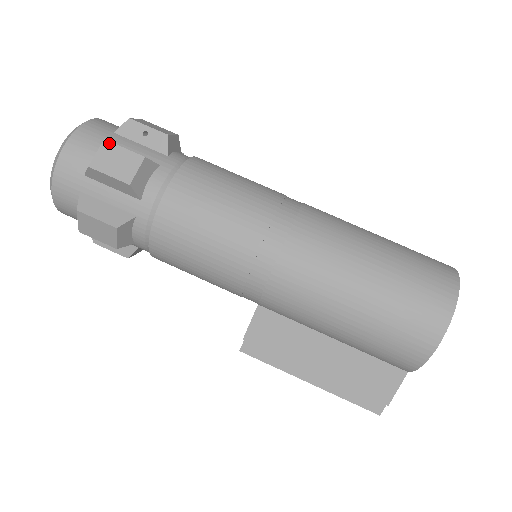
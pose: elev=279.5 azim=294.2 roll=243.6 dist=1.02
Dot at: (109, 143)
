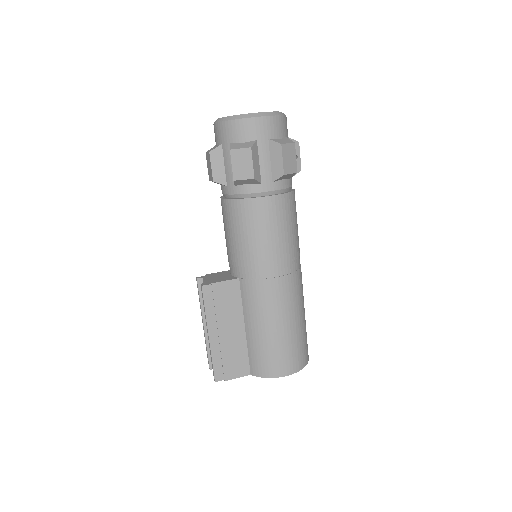
Dot at: occluded
